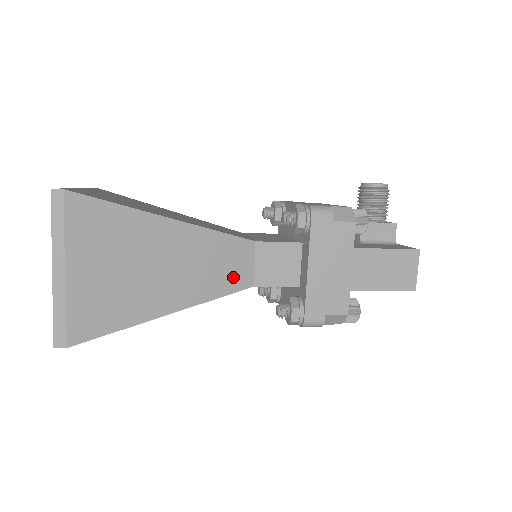
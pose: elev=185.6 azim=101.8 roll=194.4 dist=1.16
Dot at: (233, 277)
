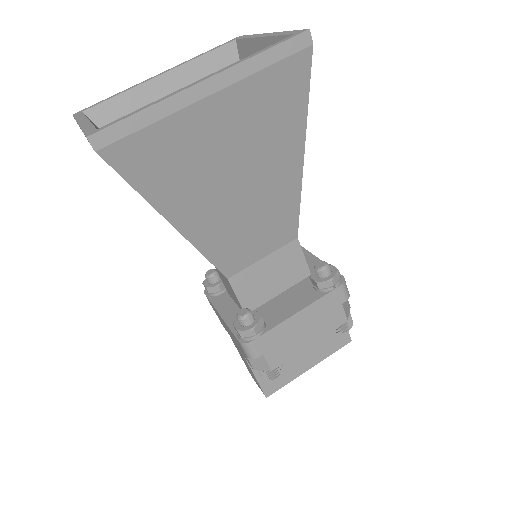
Dot at: occluded
